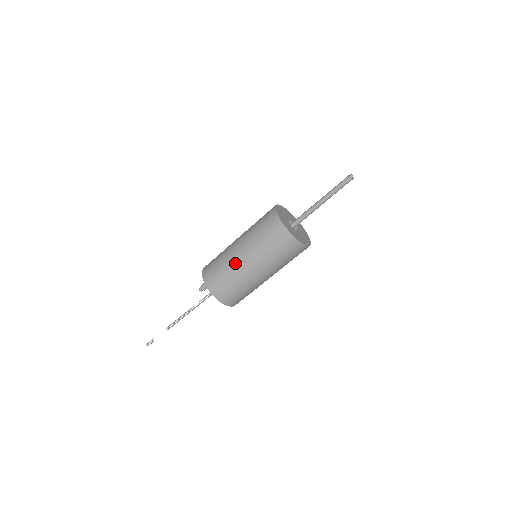
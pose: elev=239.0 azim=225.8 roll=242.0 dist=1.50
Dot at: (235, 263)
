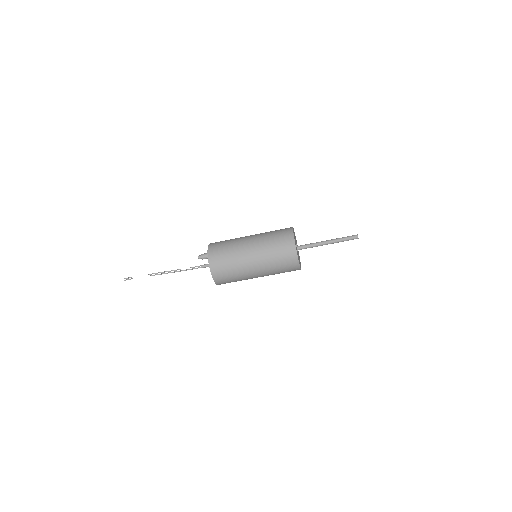
Dot at: (242, 250)
